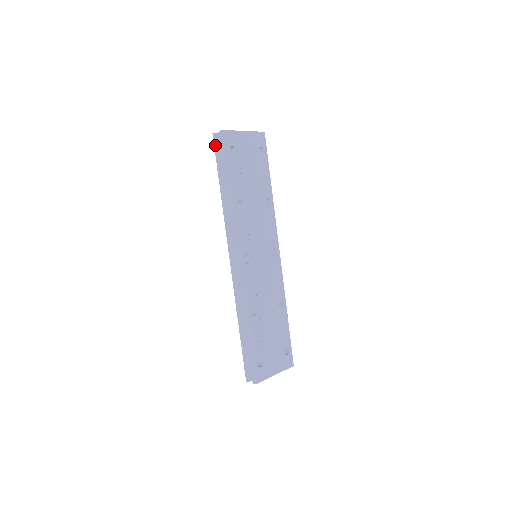
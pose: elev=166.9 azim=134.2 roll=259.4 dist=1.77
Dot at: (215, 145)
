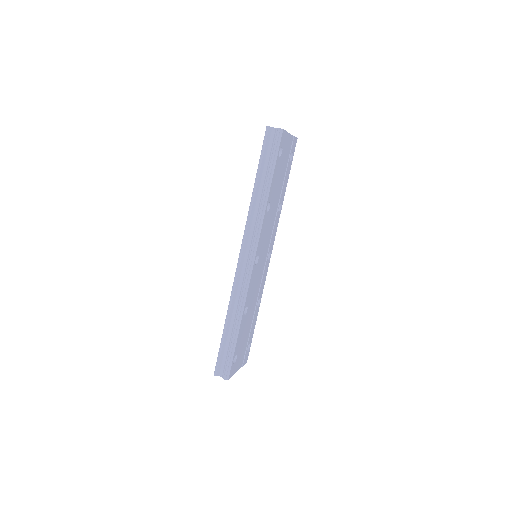
Dot at: (266, 139)
